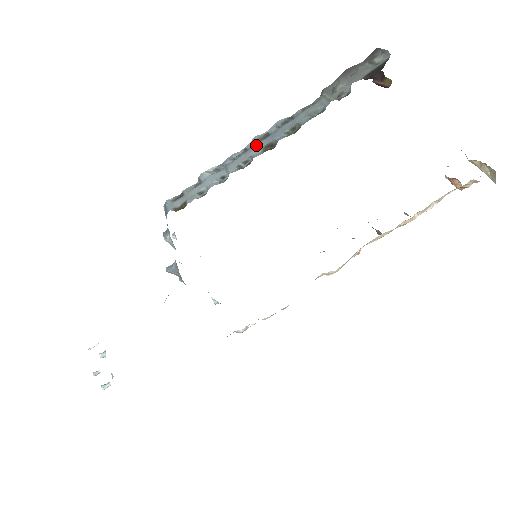
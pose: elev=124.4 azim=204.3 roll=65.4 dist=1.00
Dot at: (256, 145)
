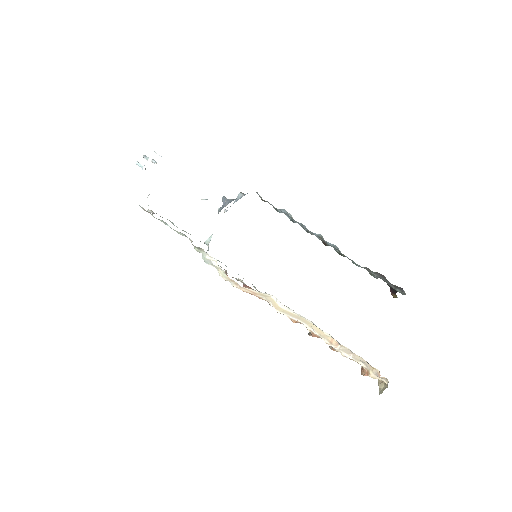
Dot at: occluded
